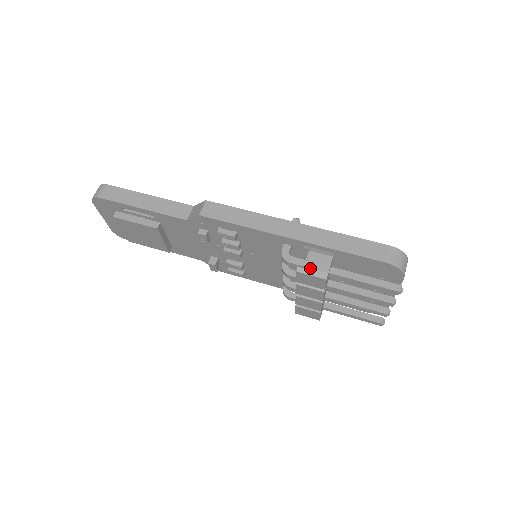
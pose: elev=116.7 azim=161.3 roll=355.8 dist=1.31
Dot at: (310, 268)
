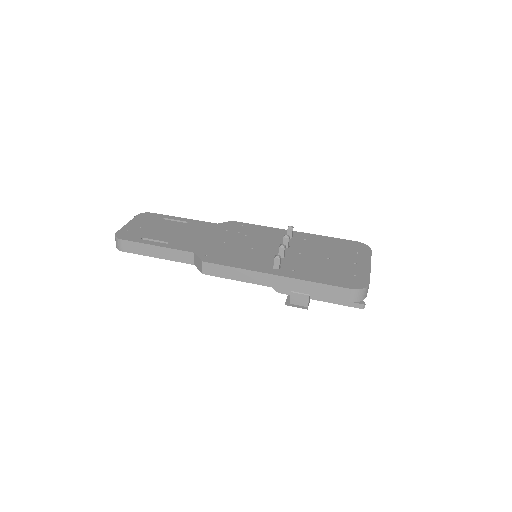
Dot at: (294, 305)
